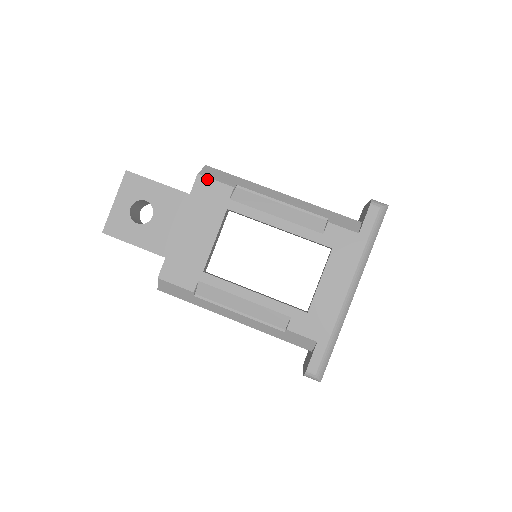
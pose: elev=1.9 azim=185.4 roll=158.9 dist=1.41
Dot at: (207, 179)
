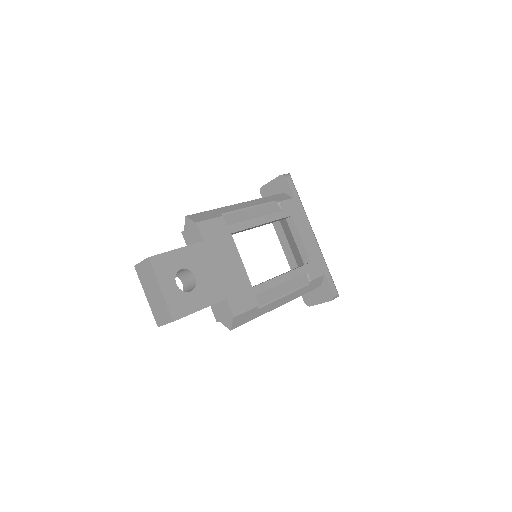
Dot at: (205, 222)
